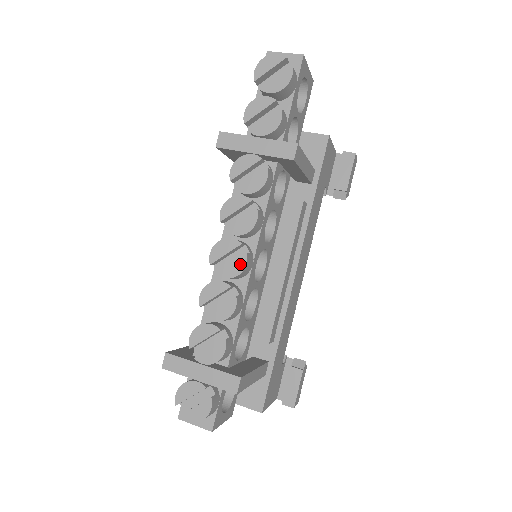
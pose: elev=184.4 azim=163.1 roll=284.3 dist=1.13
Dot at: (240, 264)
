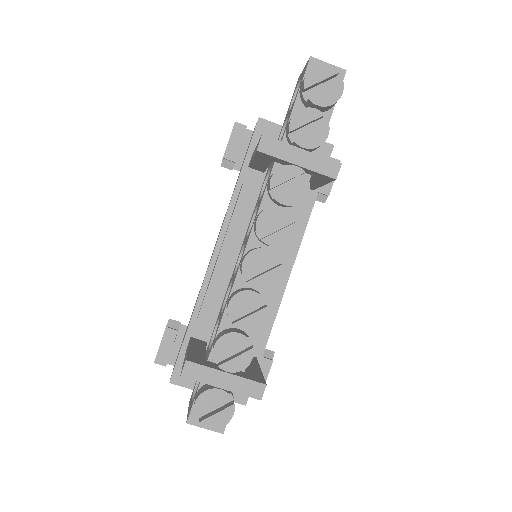
Dot at: (274, 275)
